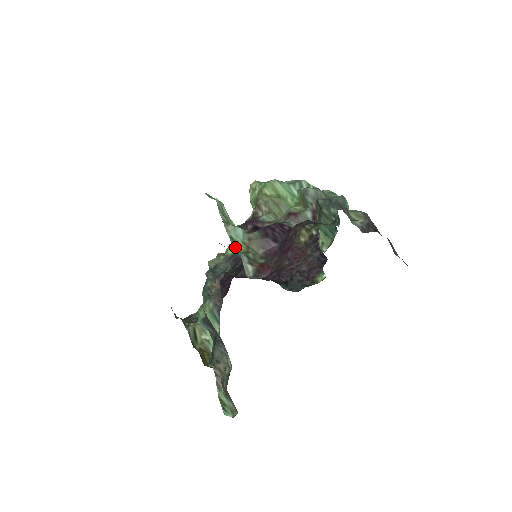
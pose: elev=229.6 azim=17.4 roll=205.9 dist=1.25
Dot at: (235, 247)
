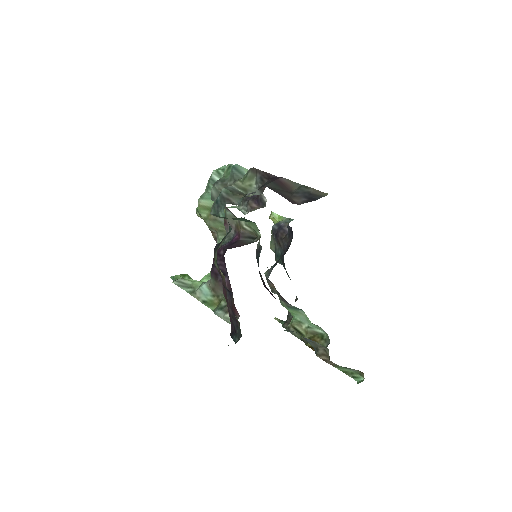
Dot at: (211, 307)
